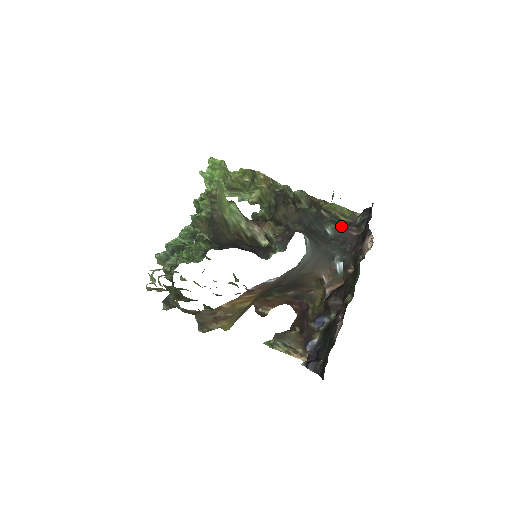
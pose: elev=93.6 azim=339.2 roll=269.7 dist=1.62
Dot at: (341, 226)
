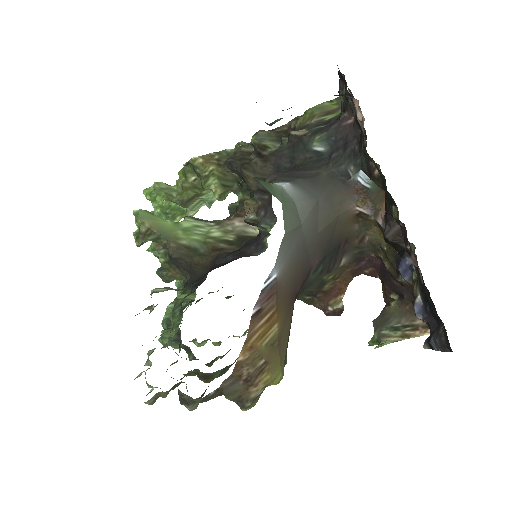
Dot at: (329, 128)
